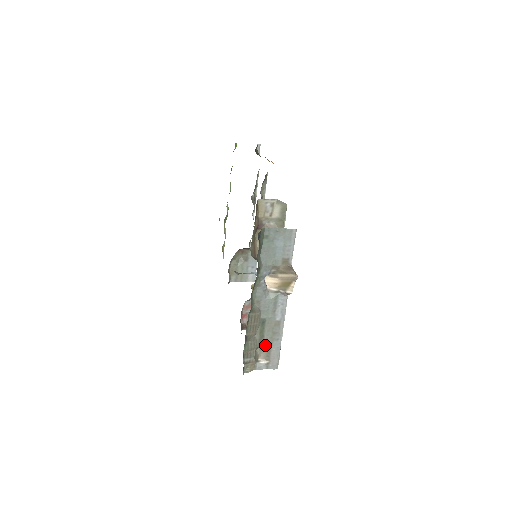
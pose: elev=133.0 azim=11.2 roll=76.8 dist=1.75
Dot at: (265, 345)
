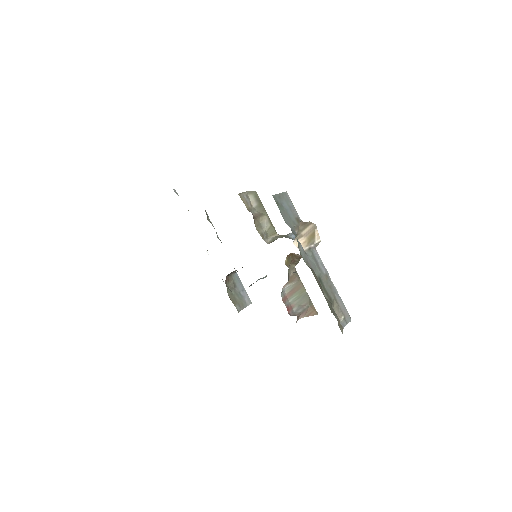
Dot at: (333, 302)
